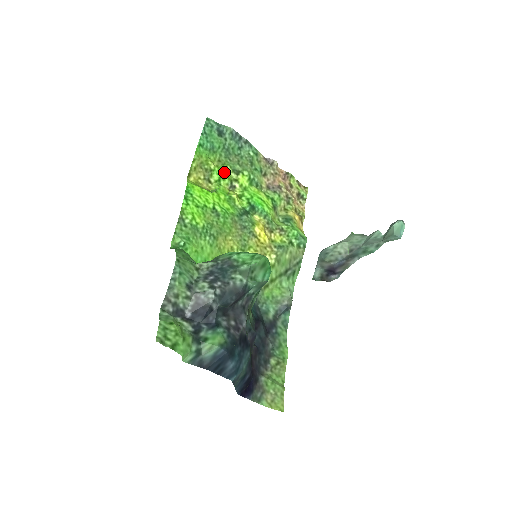
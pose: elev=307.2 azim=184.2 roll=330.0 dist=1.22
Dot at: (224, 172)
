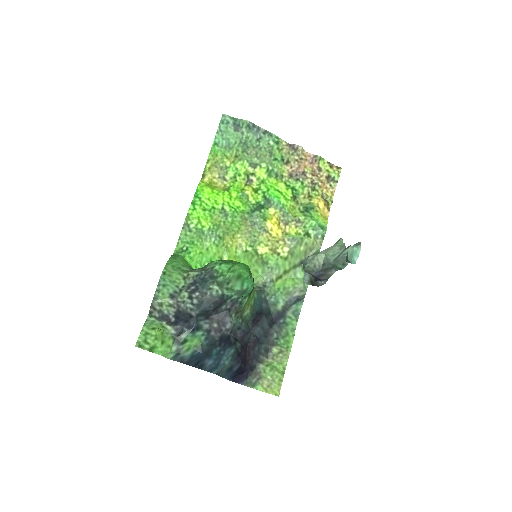
Dot at: (240, 167)
